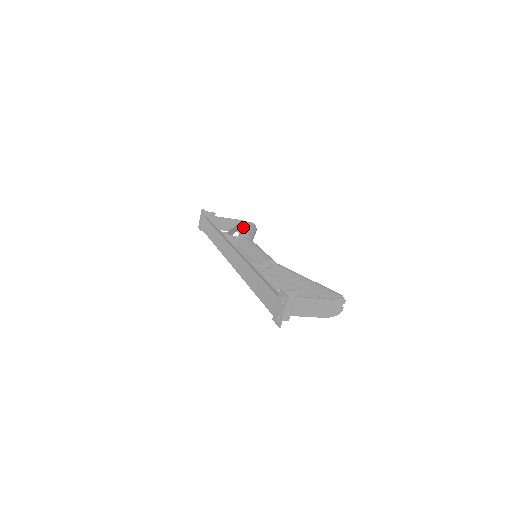
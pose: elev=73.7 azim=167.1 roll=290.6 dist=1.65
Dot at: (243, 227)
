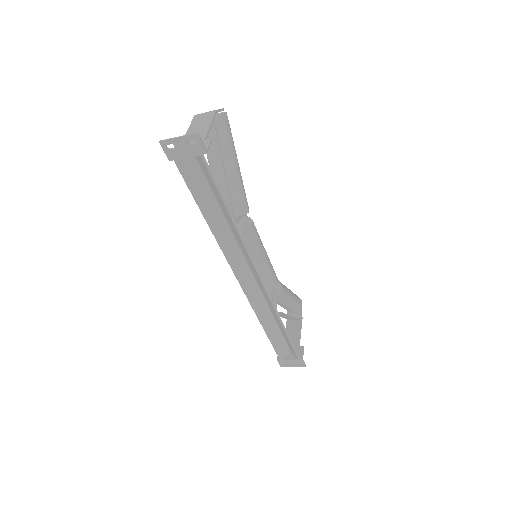
Dot at: (229, 155)
